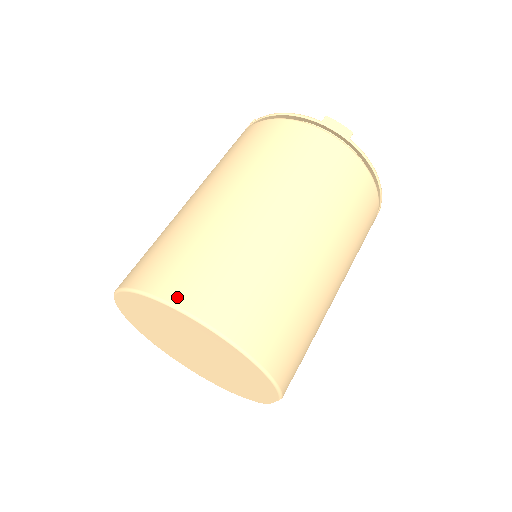
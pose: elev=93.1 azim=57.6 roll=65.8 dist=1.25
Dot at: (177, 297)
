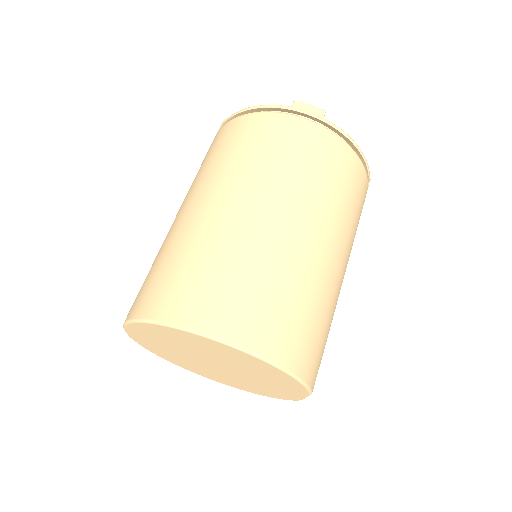
Dot at: (185, 318)
